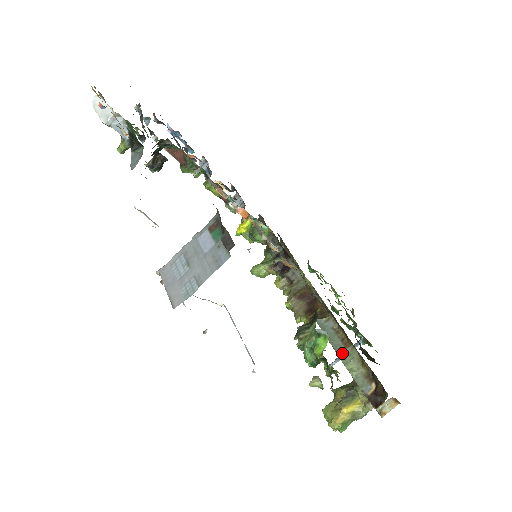
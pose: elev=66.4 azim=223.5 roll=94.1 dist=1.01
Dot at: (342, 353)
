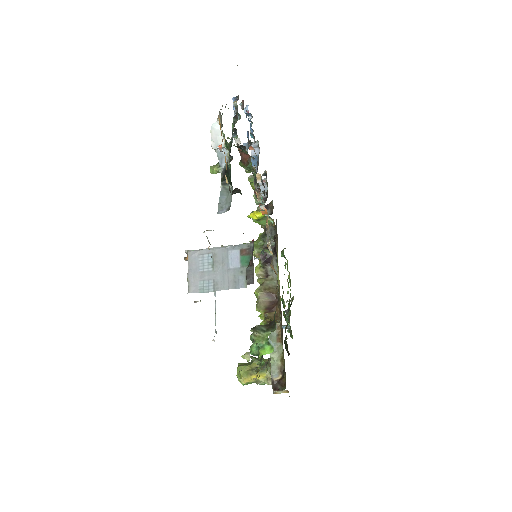
Dot at: occluded
